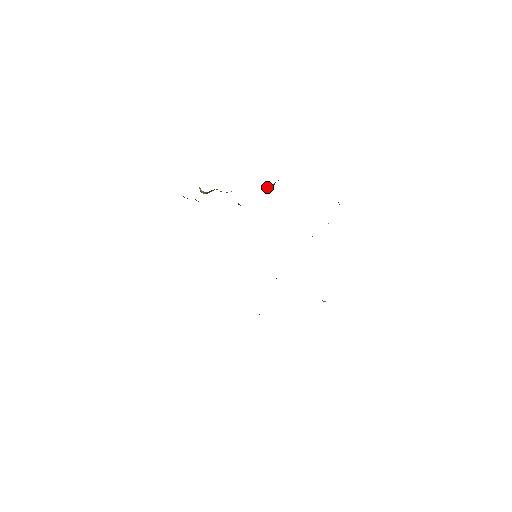
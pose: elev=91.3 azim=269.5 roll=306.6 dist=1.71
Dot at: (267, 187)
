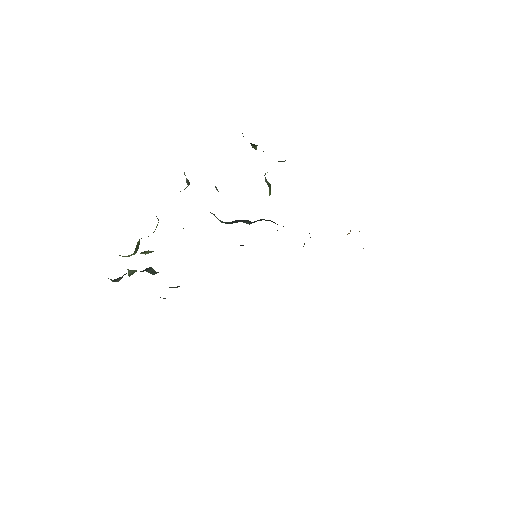
Dot at: occluded
